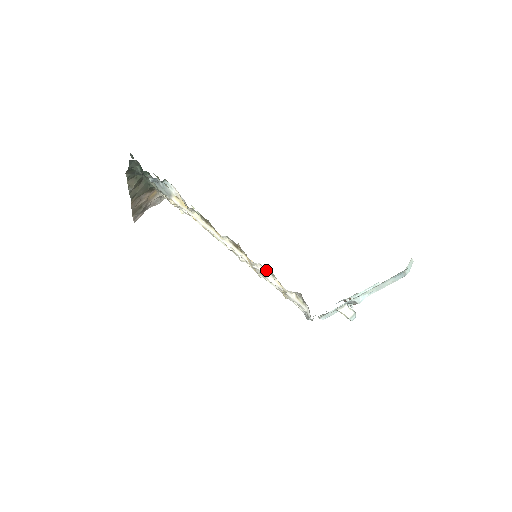
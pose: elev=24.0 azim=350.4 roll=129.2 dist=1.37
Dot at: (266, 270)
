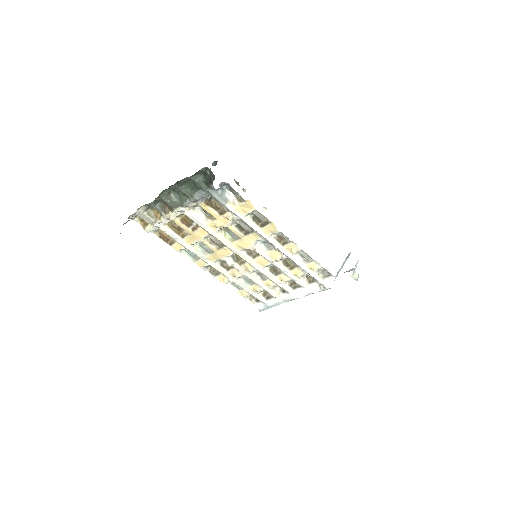
Dot at: (307, 255)
